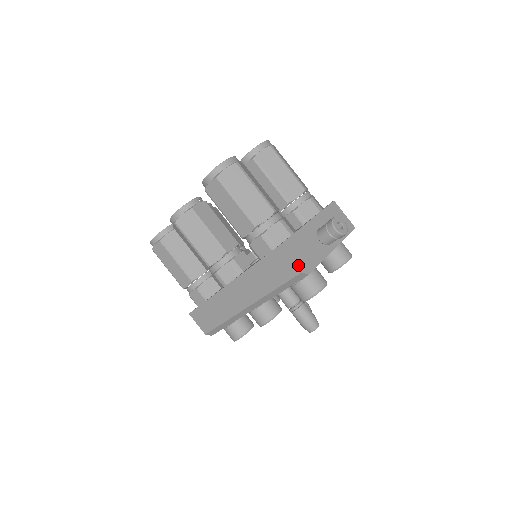
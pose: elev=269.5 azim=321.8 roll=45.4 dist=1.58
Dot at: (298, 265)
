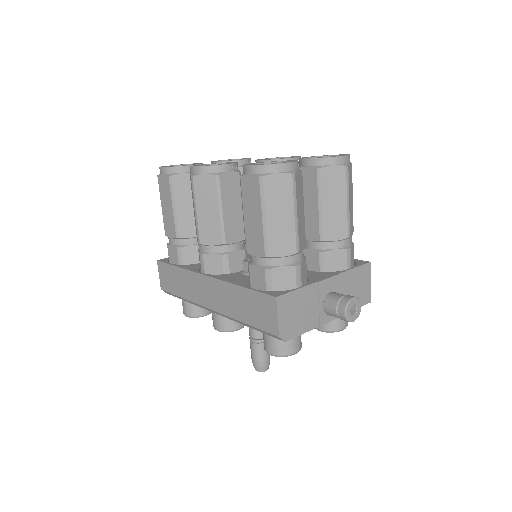
Dot at: (281, 327)
